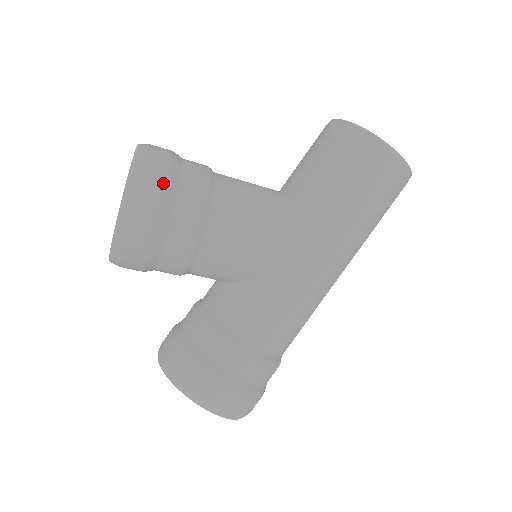
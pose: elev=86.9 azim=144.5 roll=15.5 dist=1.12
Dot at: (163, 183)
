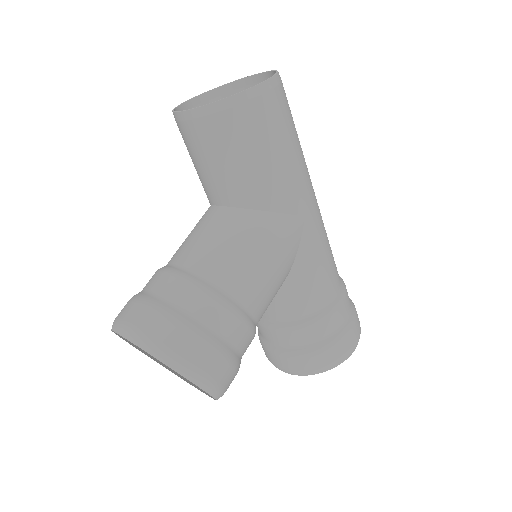
Dot at: (193, 337)
